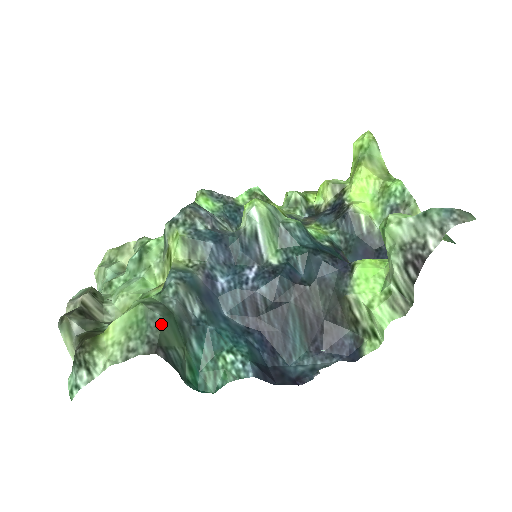
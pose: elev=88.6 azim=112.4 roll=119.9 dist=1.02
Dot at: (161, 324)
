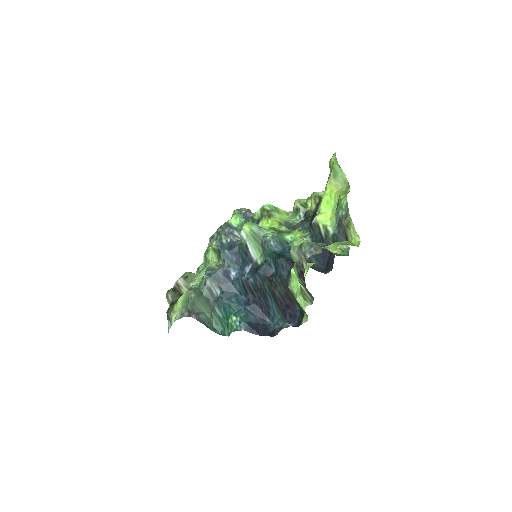
Dot at: (194, 302)
